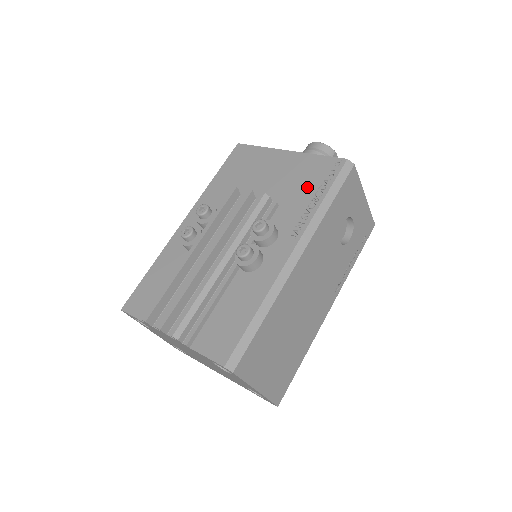
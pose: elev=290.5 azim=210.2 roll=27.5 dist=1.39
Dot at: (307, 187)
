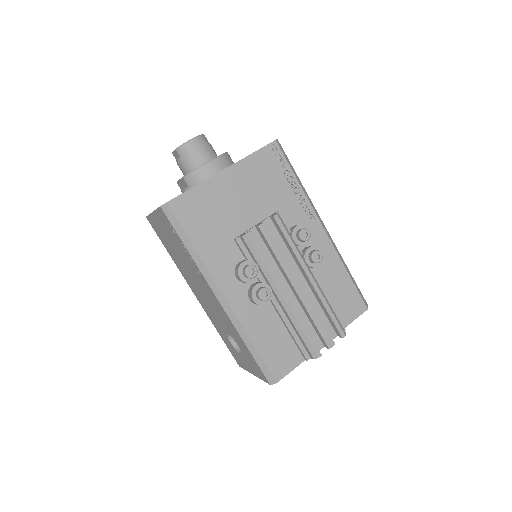
Dot at: (278, 182)
